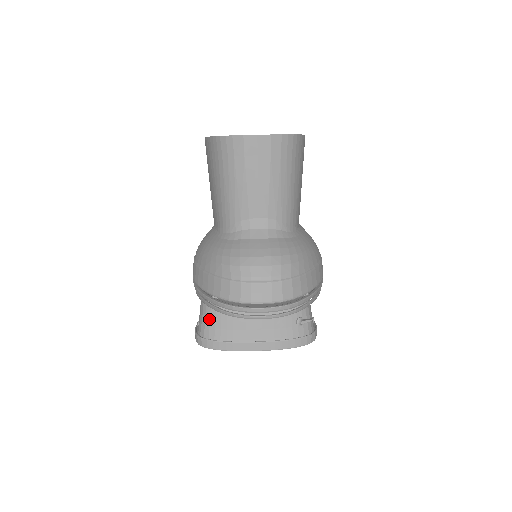
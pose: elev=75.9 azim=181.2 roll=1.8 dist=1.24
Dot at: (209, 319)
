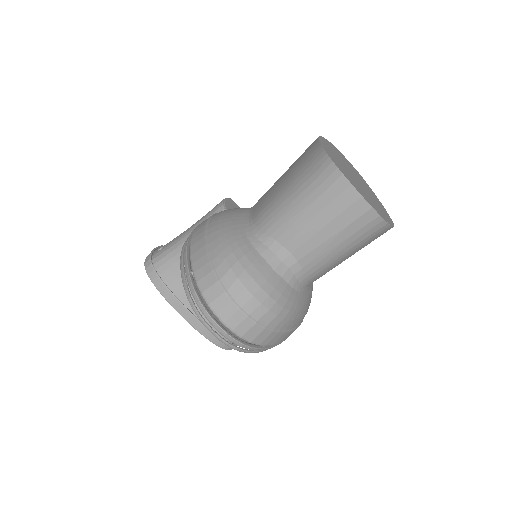
Dot at: (172, 256)
